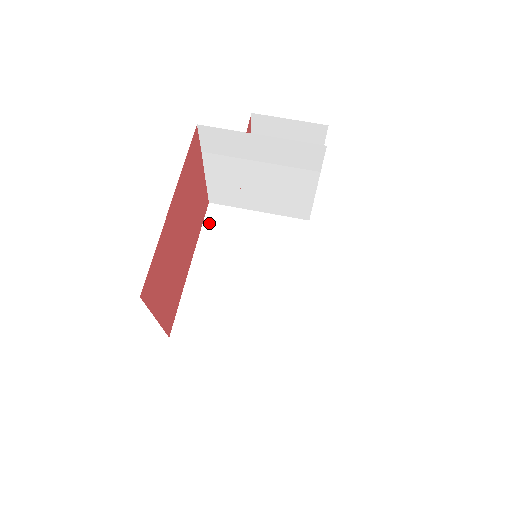
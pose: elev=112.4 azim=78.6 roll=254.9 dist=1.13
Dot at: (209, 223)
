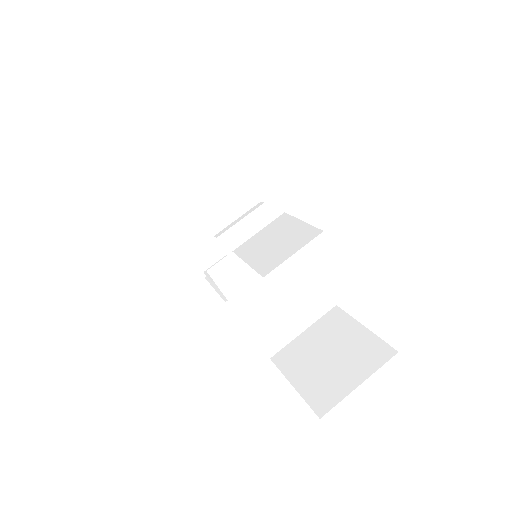
Dot at: (223, 284)
